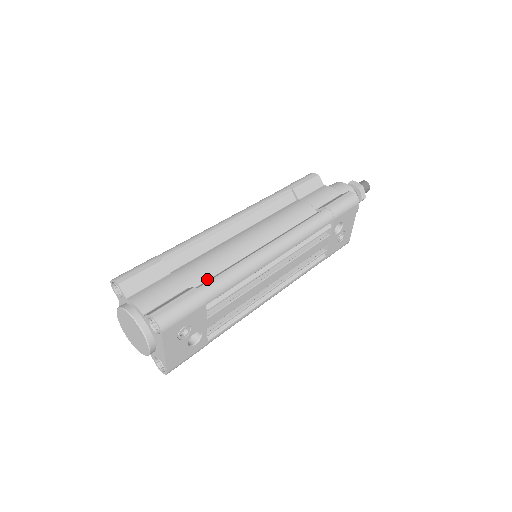
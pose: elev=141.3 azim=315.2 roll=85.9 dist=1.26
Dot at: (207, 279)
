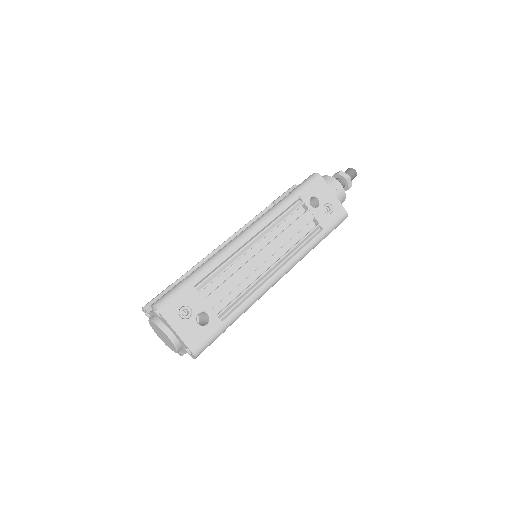
Dot at: occluded
